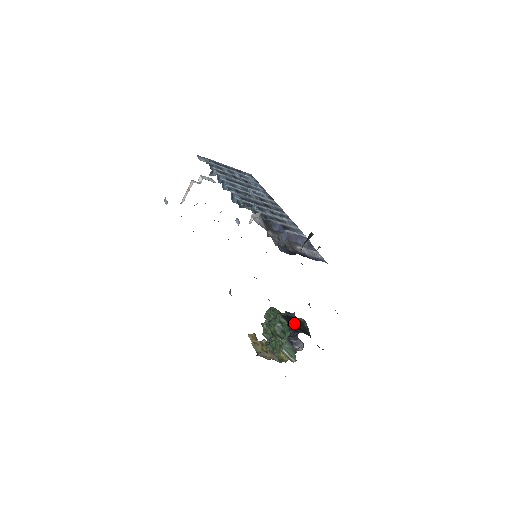
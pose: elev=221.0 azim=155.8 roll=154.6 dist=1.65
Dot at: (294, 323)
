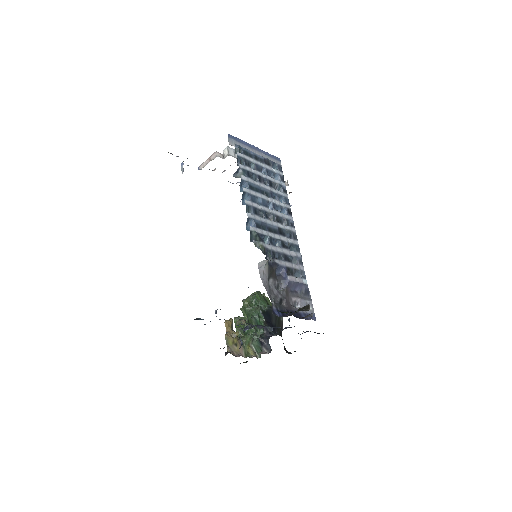
Dot at: (271, 320)
